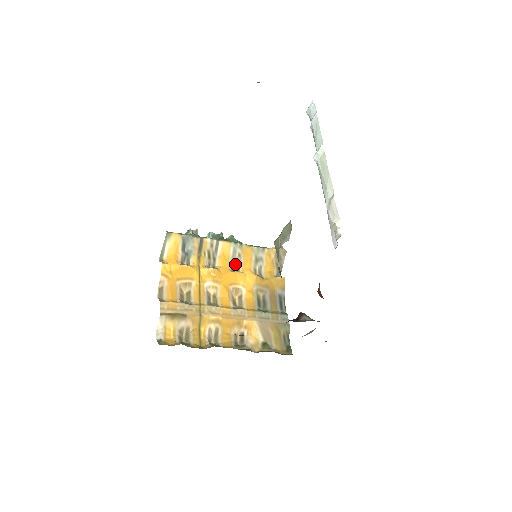
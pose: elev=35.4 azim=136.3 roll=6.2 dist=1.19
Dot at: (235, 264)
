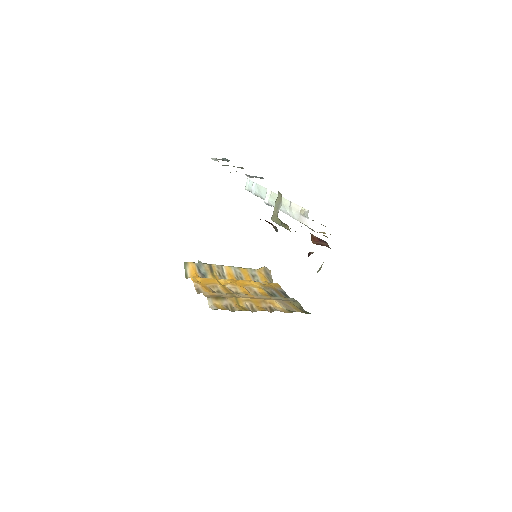
Dot at: (239, 279)
